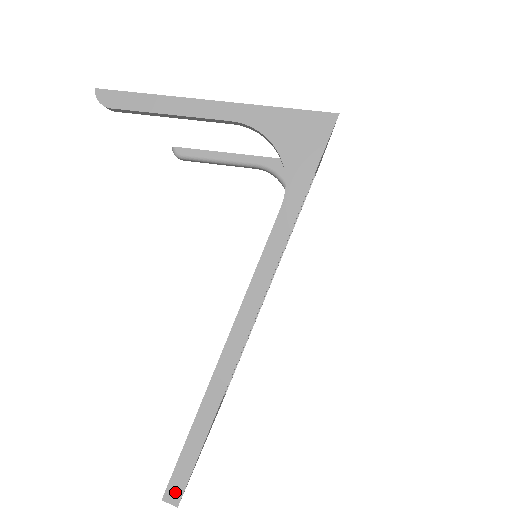
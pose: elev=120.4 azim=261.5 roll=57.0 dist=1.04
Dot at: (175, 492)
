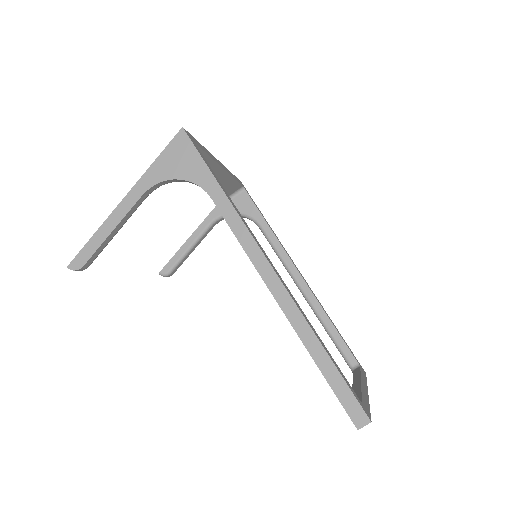
Dot at: (358, 415)
